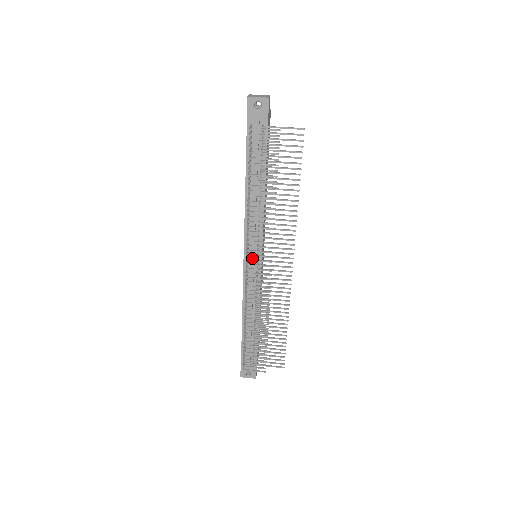
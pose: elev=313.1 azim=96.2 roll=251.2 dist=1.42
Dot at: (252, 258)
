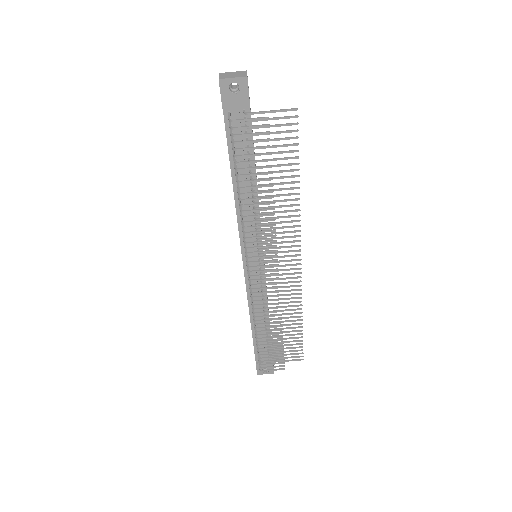
Dot at: occluded
